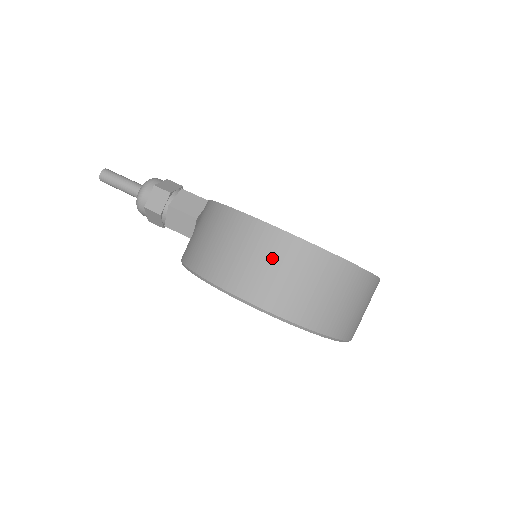
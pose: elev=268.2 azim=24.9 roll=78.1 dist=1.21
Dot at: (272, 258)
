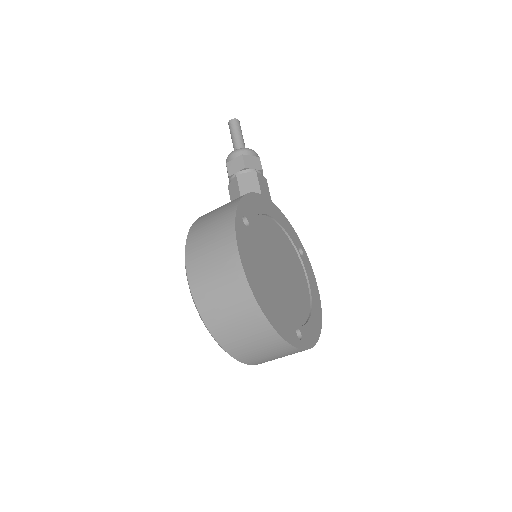
Dot at: (218, 260)
